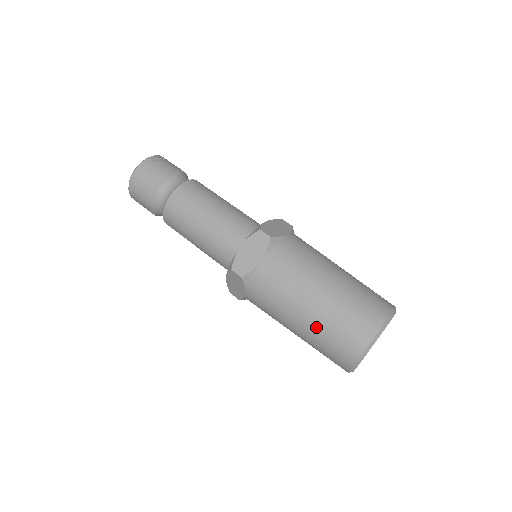
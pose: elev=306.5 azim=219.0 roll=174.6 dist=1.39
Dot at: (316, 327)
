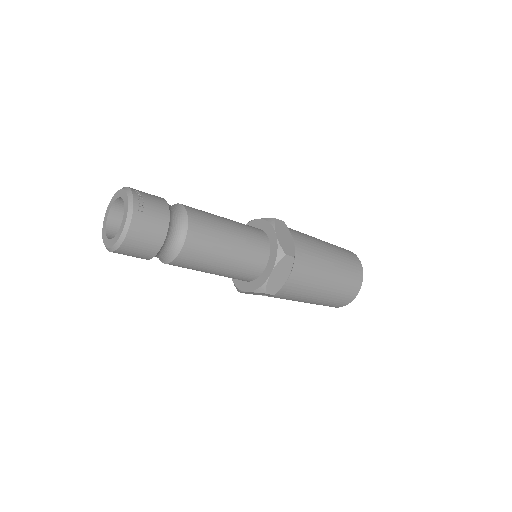
Dot at: (324, 300)
